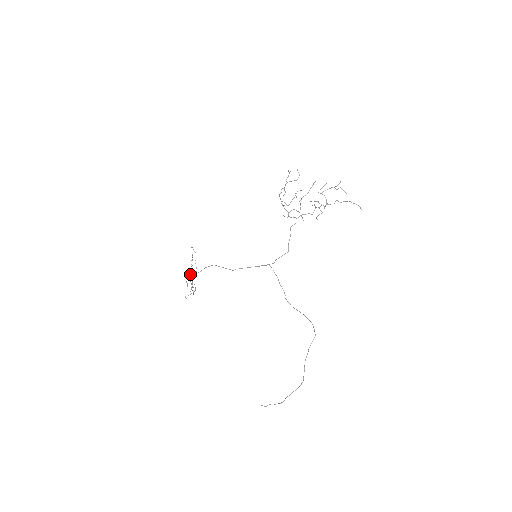
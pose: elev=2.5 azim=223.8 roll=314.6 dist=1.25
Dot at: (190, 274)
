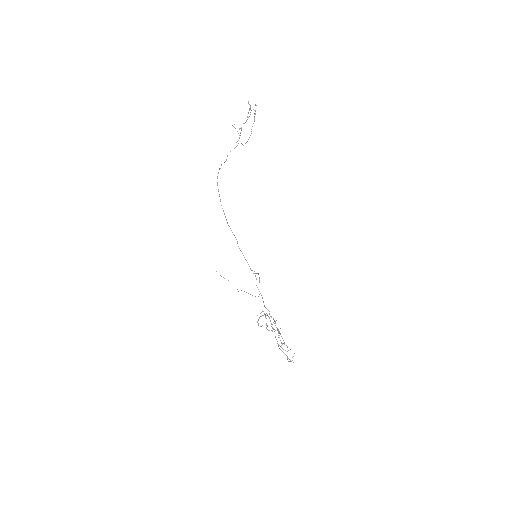
Dot at: occluded
